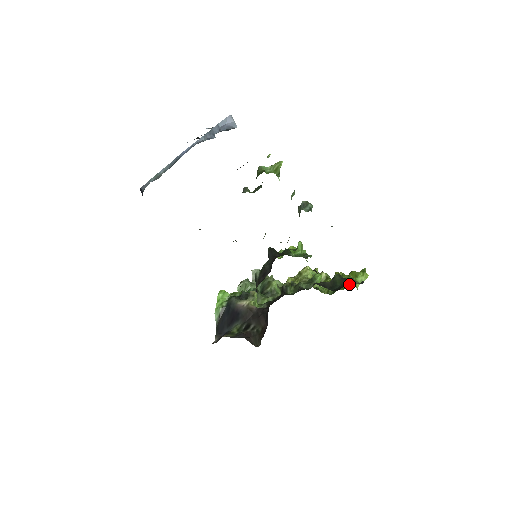
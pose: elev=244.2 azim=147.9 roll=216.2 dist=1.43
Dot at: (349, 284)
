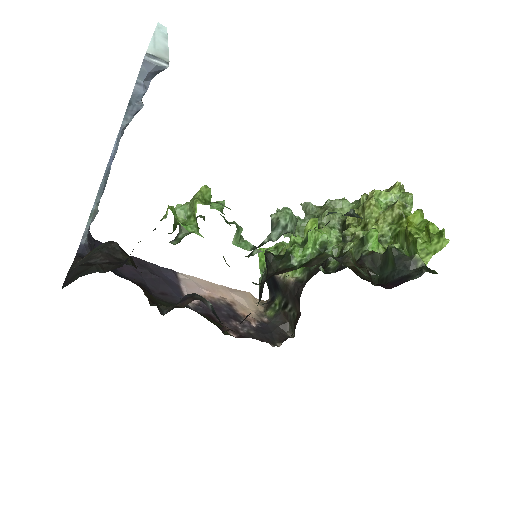
Dot at: (401, 273)
